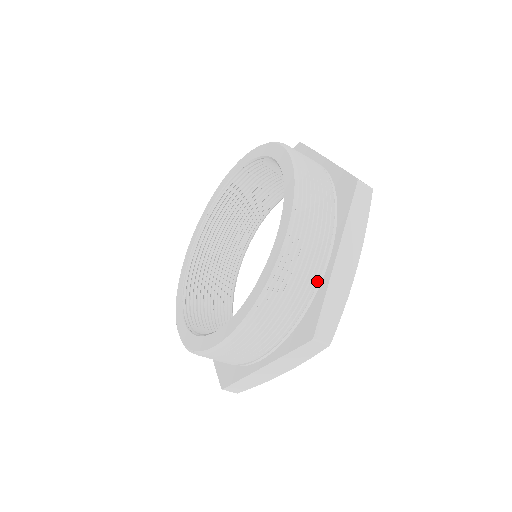
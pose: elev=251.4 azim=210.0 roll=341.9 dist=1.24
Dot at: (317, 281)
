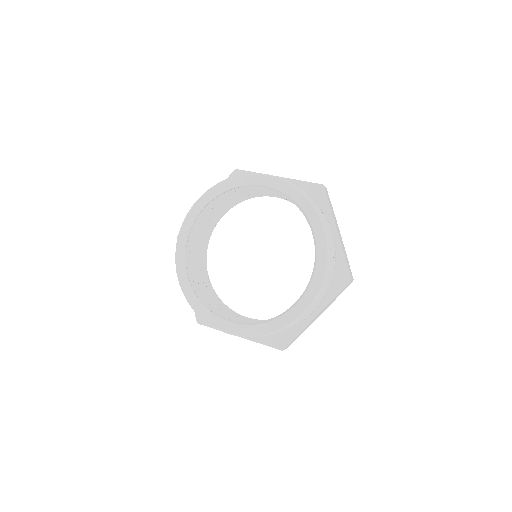
Dot at: (299, 322)
